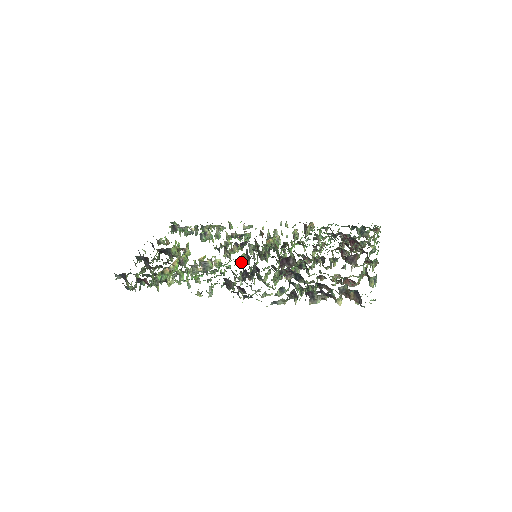
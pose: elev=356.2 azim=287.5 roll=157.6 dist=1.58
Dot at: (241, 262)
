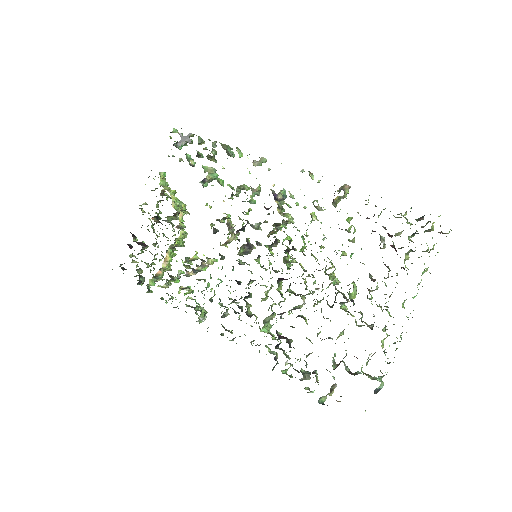
Dot at: (238, 263)
